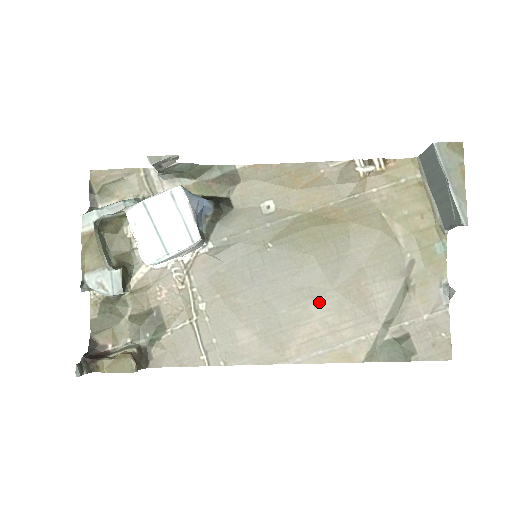
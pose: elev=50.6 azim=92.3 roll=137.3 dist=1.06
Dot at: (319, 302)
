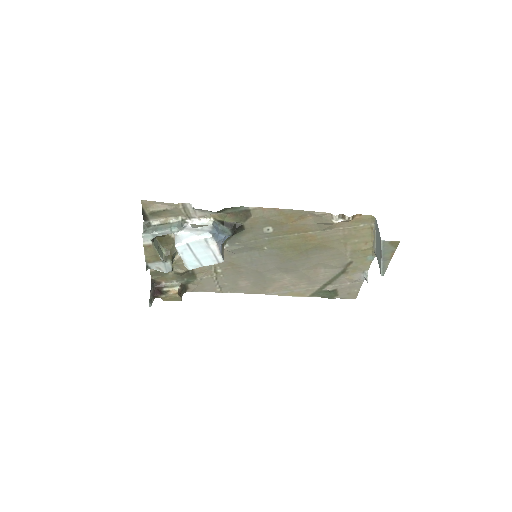
Dot at: (290, 274)
